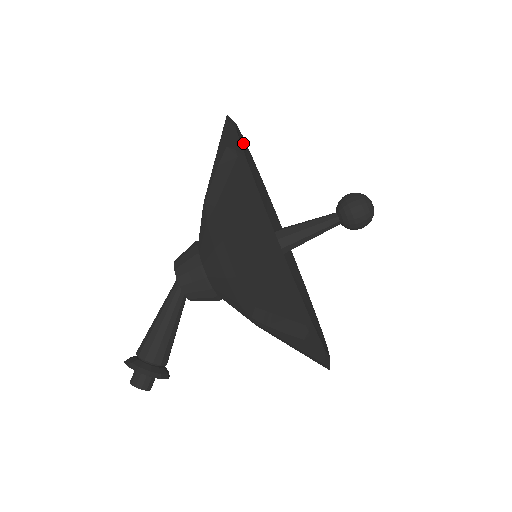
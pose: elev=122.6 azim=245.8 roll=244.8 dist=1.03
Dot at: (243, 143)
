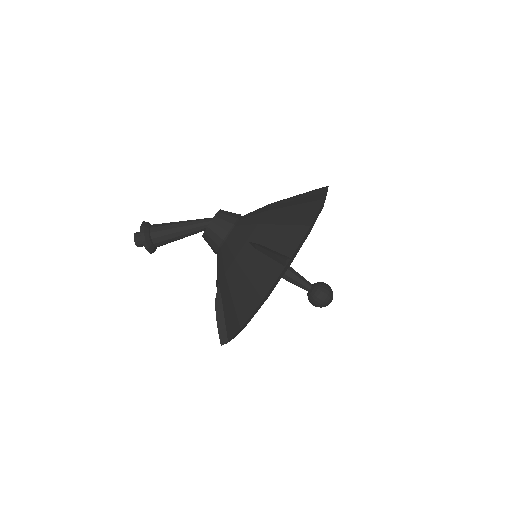
Dot at: occluded
